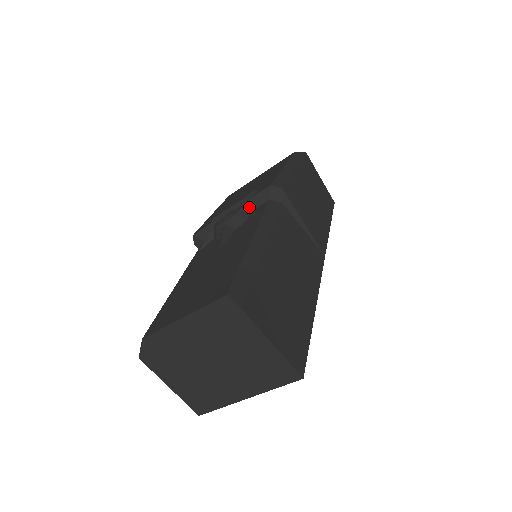
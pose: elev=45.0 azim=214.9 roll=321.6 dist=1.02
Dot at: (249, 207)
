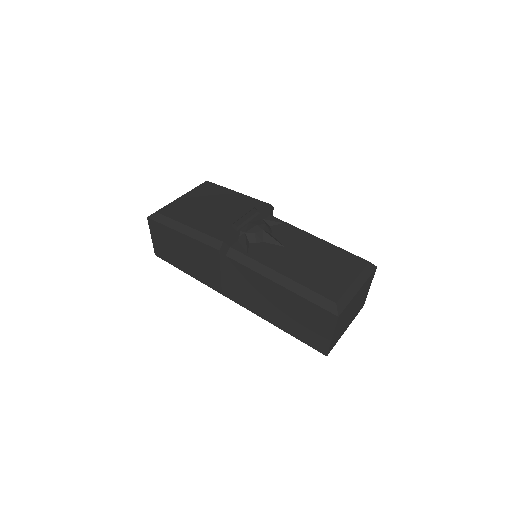
Dot at: (261, 219)
